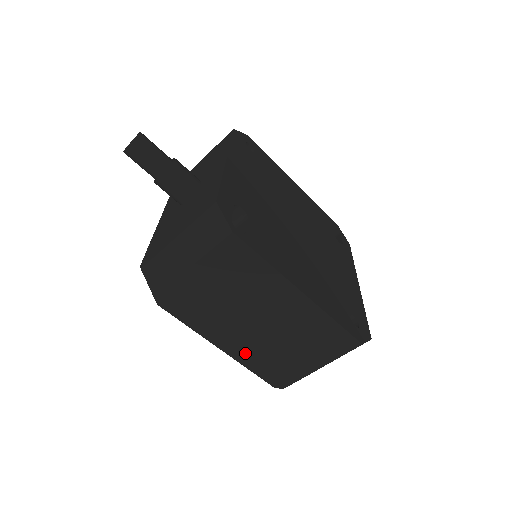
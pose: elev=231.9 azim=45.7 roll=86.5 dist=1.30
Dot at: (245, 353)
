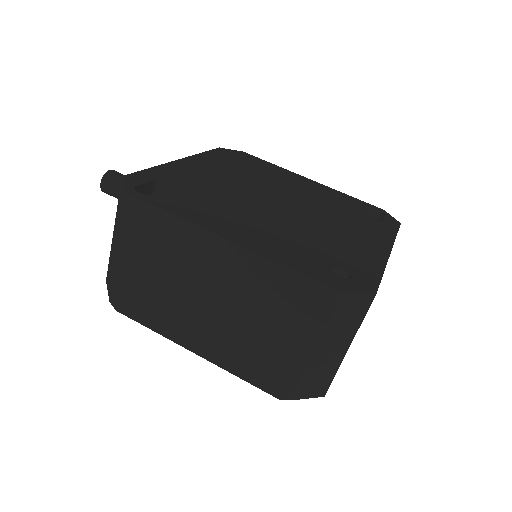
Dot at: (221, 352)
